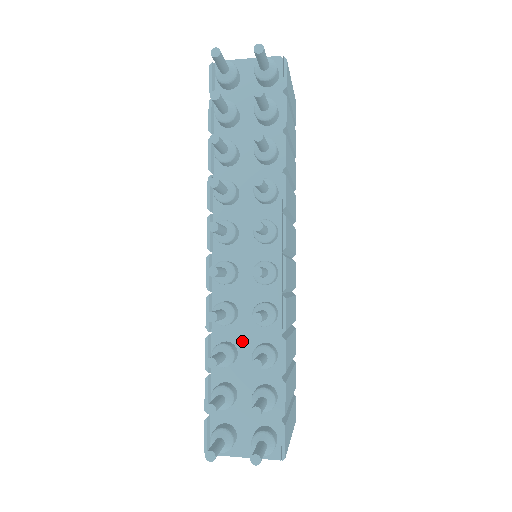
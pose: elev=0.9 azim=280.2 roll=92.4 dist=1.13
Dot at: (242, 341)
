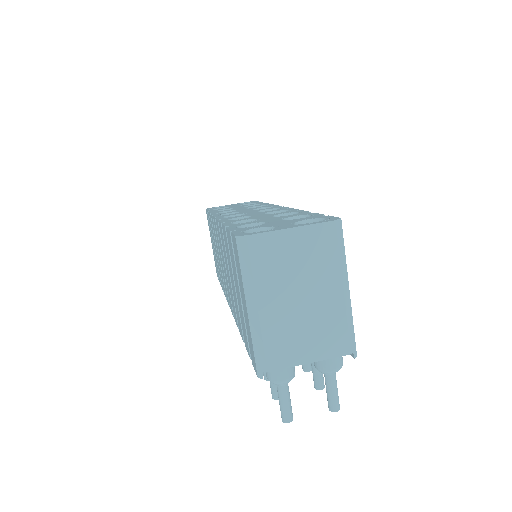
Dot at: occluded
